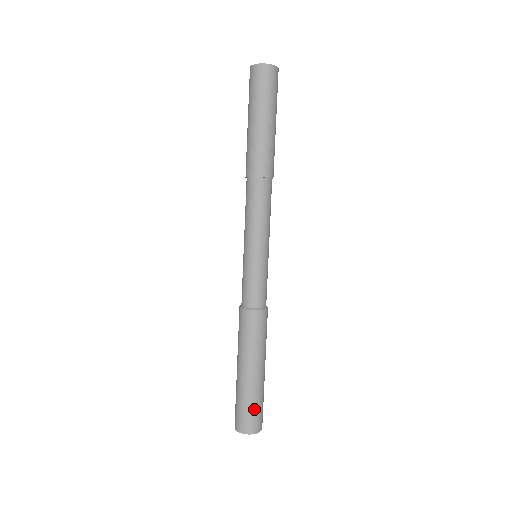
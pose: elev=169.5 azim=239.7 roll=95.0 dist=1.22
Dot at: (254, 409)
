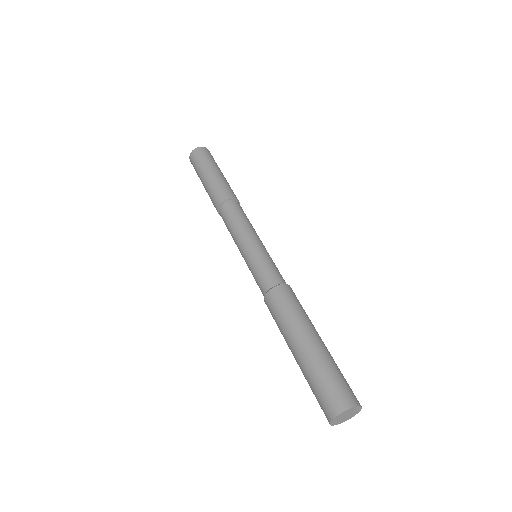
Dot at: occluded
